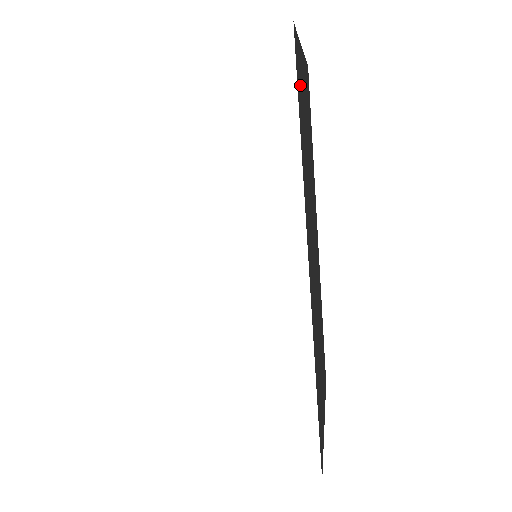
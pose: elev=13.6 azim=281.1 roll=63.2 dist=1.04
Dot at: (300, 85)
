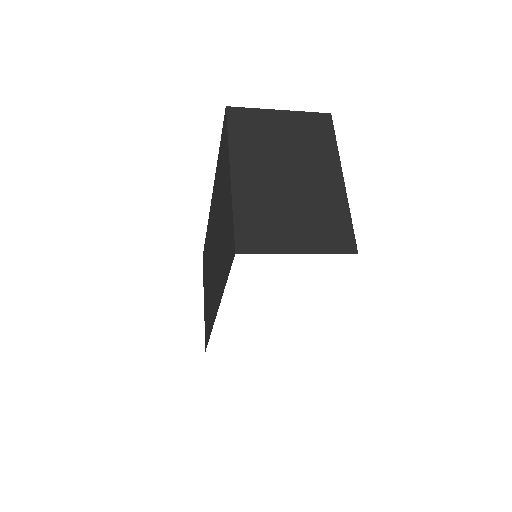
Dot at: occluded
